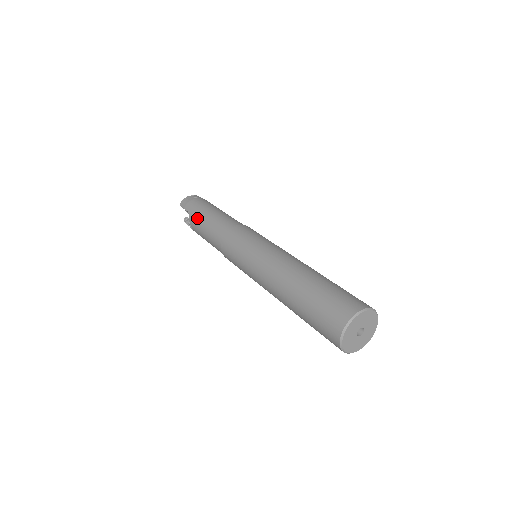
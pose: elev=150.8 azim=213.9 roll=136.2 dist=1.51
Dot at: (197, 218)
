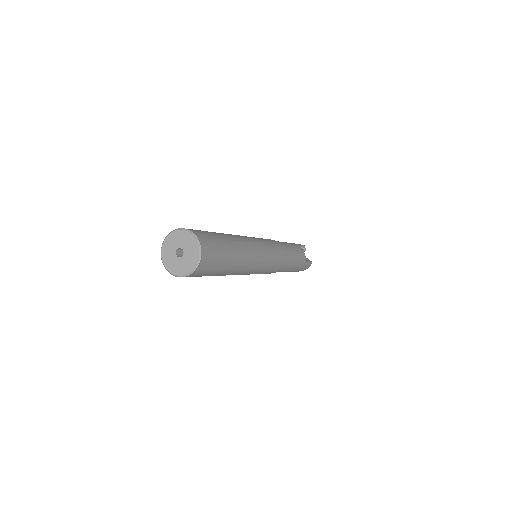
Dot at: occluded
